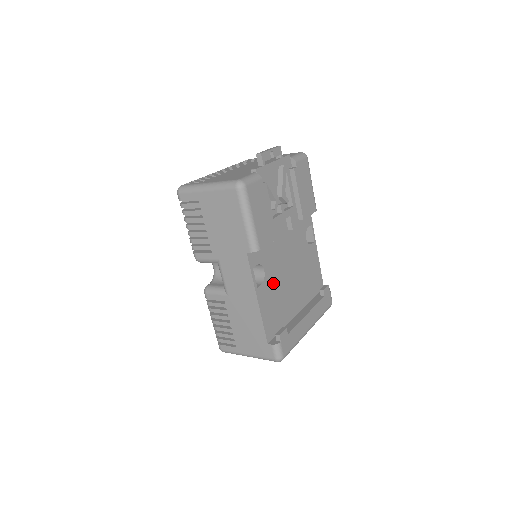
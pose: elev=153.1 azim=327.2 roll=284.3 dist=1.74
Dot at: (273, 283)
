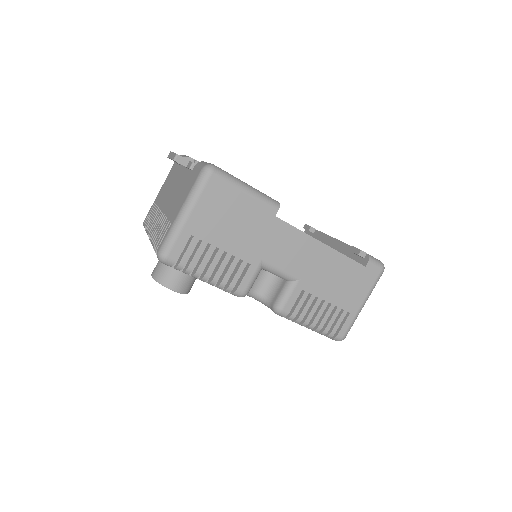
Dot at: occluded
